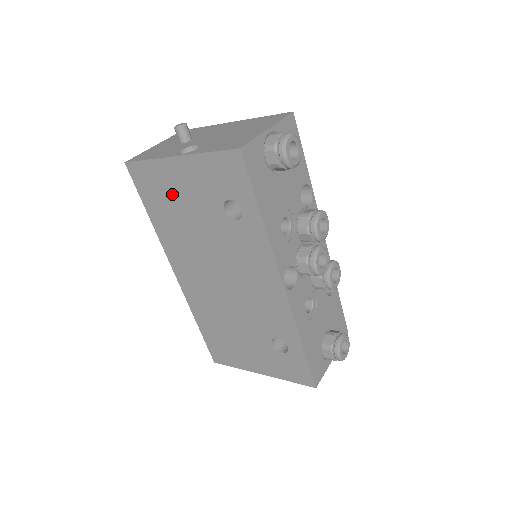
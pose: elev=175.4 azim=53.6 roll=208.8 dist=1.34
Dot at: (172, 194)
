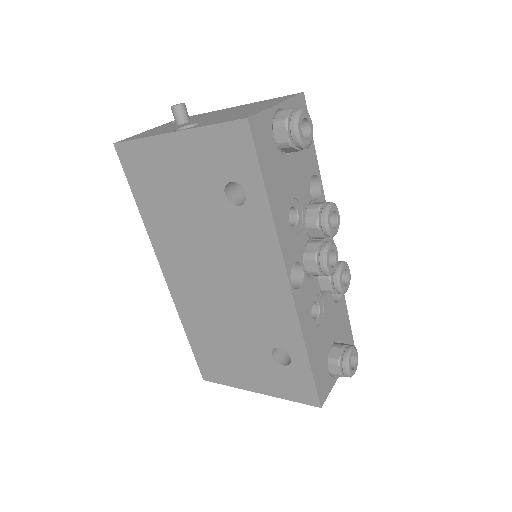
Dot at: (166, 178)
